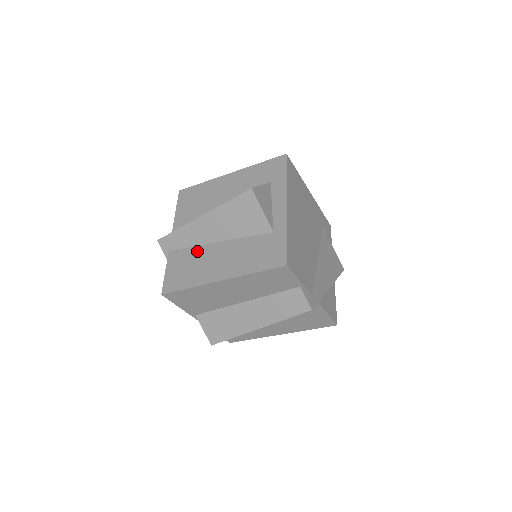
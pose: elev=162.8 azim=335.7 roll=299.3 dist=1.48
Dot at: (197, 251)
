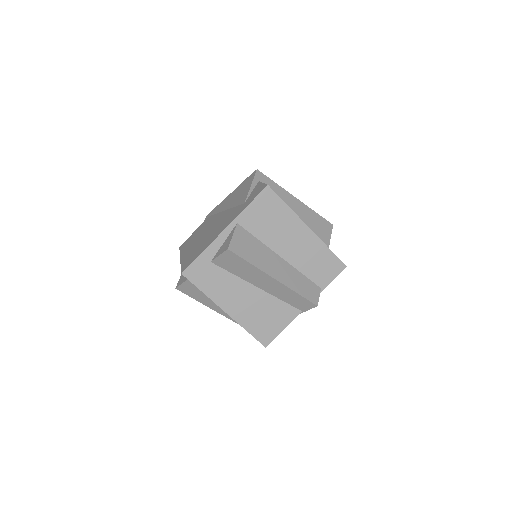
Dot at: occluded
